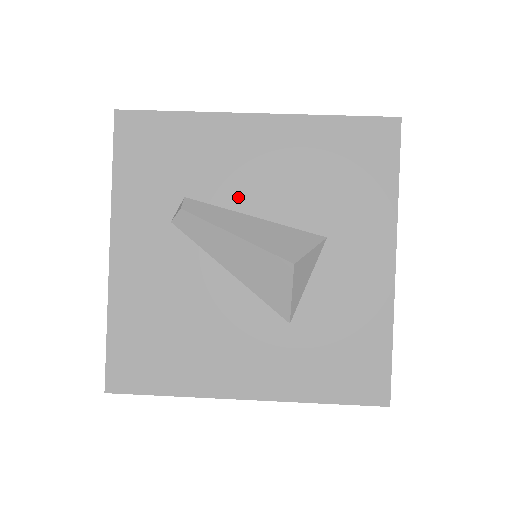
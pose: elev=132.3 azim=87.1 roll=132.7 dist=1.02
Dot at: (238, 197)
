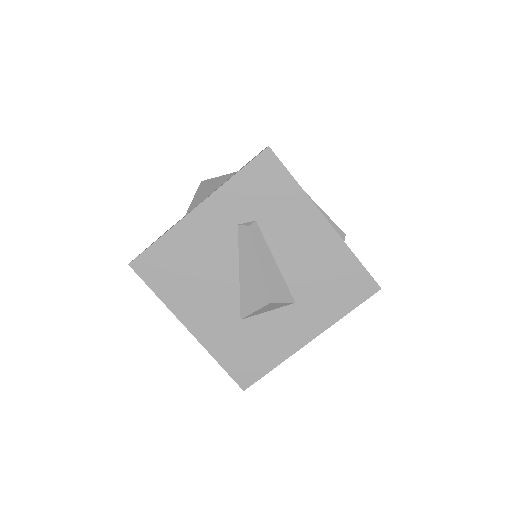
Dot at: (278, 246)
